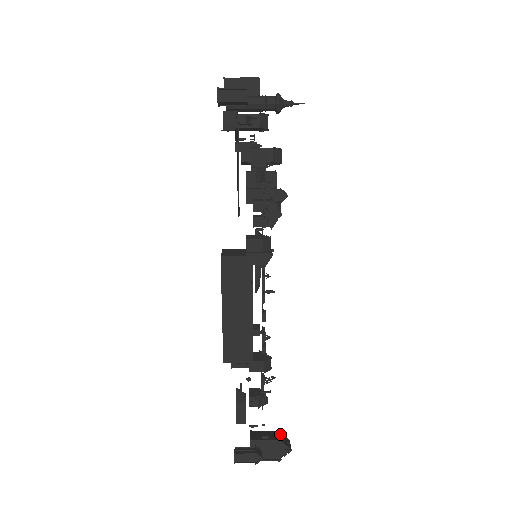
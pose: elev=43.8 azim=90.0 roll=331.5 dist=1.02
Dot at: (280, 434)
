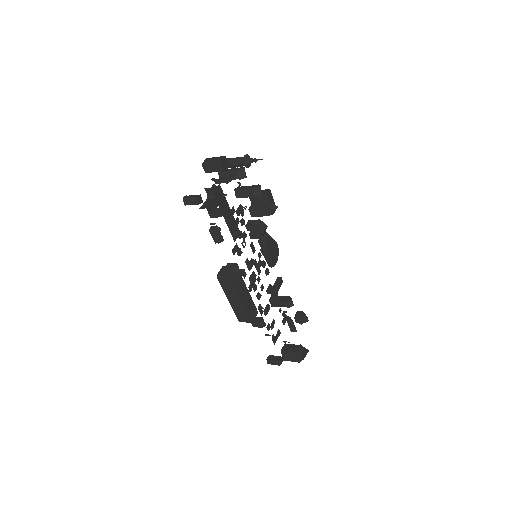
Dot at: (301, 347)
